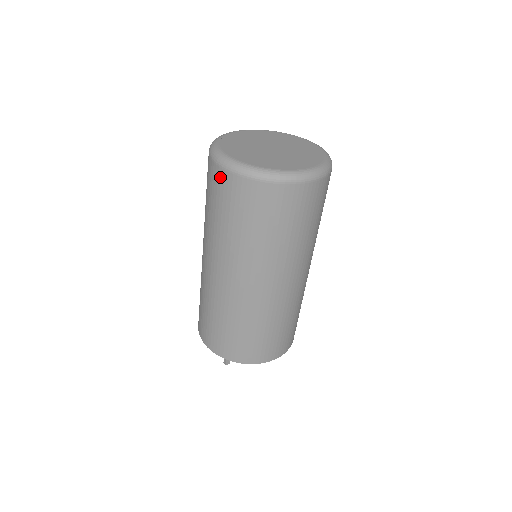
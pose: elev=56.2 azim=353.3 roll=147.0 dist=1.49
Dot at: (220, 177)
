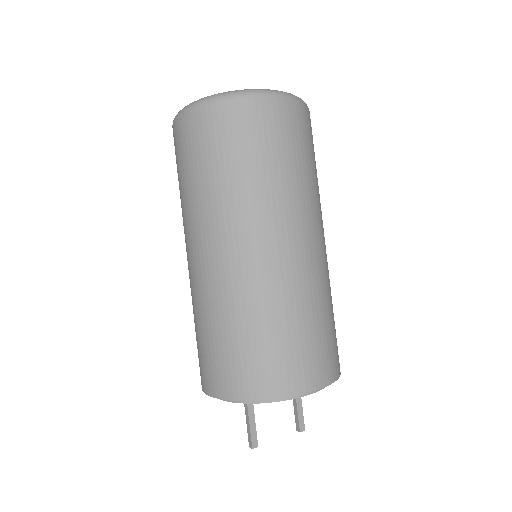
Dot at: (181, 128)
